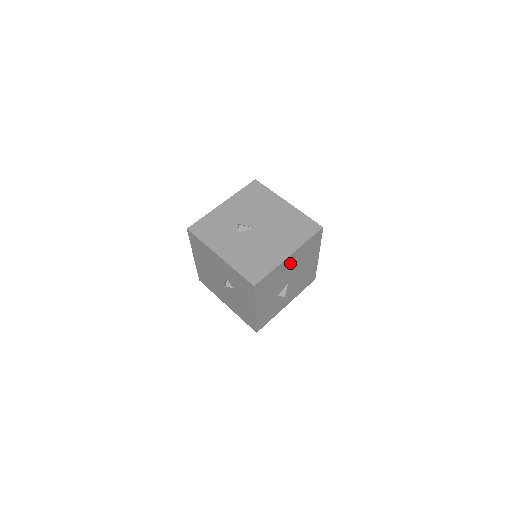
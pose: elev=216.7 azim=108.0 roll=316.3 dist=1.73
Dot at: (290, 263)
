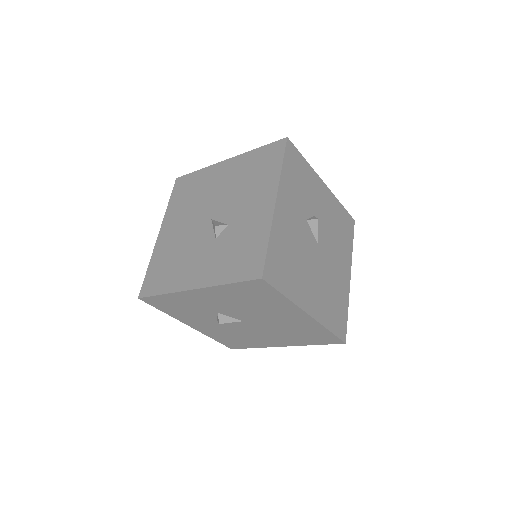
Dot at: occluded
